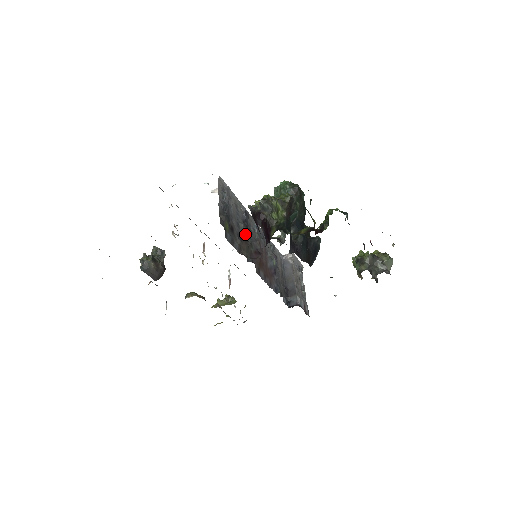
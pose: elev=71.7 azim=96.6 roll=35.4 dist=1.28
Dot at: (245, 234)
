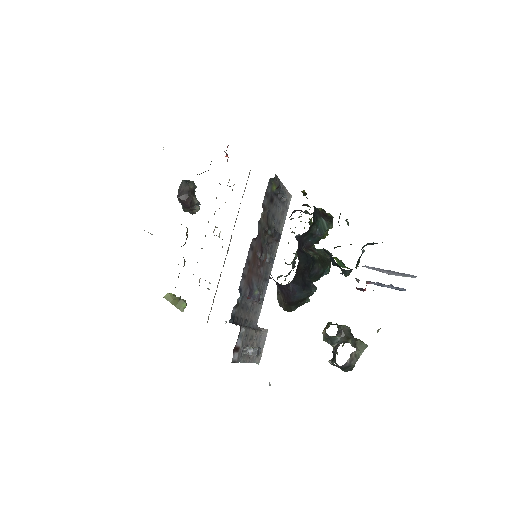
Dot at: (270, 226)
